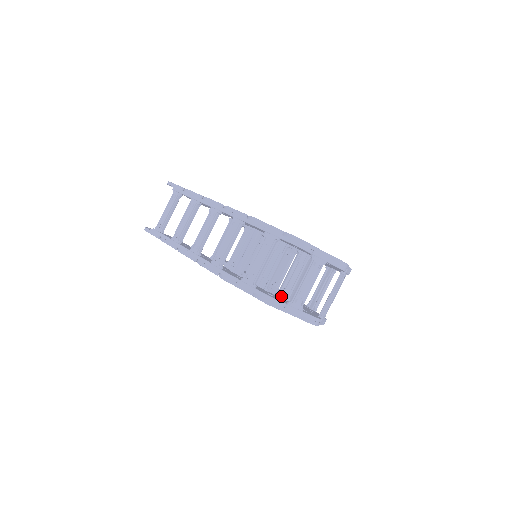
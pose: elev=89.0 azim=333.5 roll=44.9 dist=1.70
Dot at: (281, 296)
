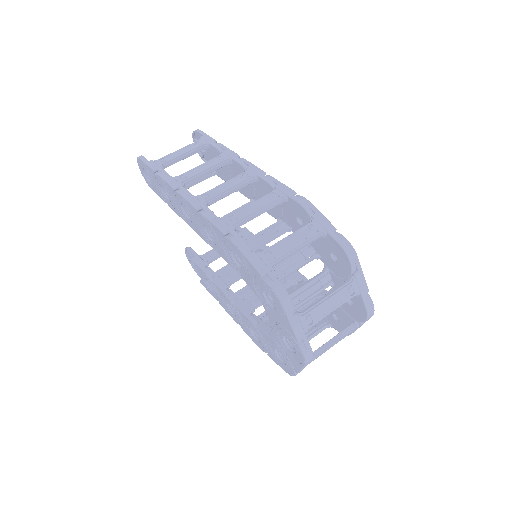
Dot at: occluded
